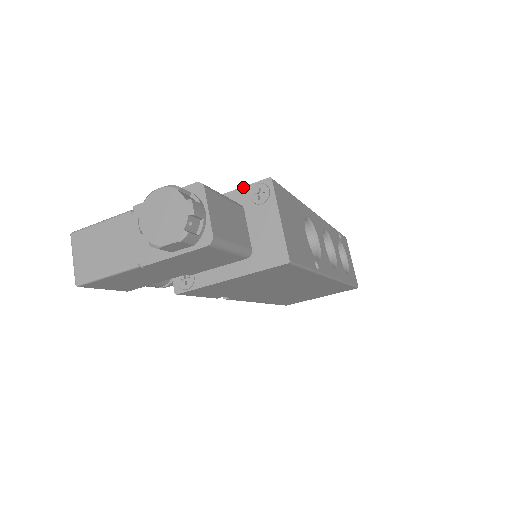
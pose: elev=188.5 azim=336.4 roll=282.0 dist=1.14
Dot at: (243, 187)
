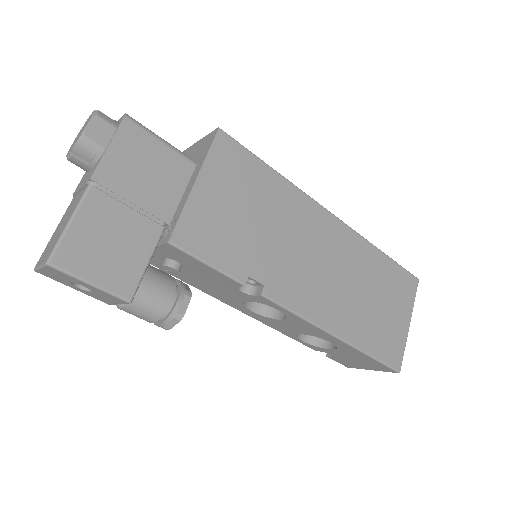
Dot at: occluded
